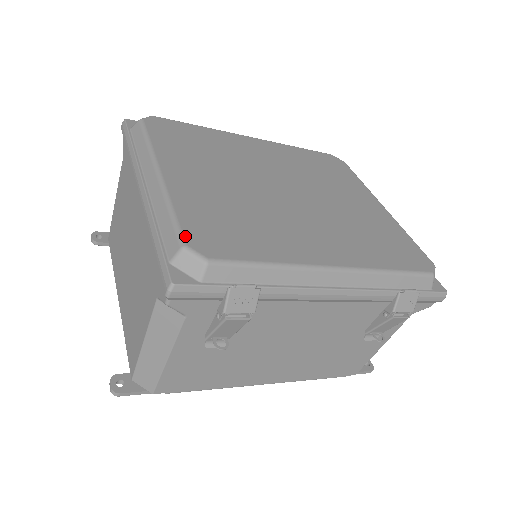
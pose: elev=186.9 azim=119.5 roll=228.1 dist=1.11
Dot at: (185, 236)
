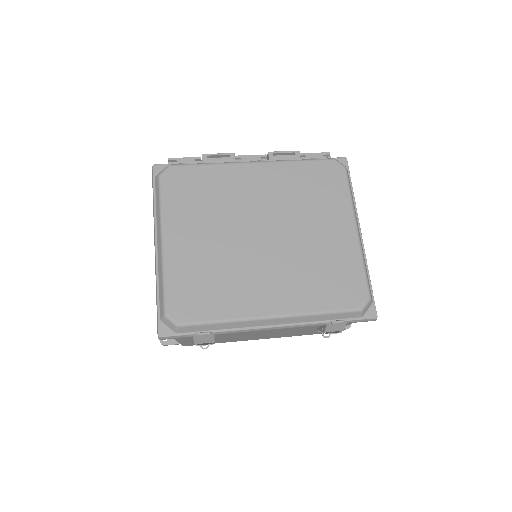
Dot at: (167, 306)
